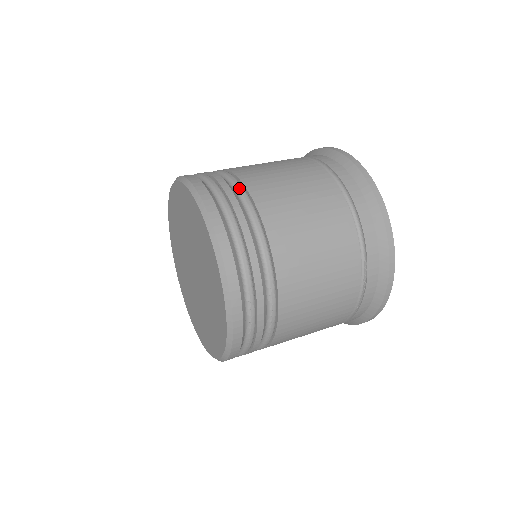
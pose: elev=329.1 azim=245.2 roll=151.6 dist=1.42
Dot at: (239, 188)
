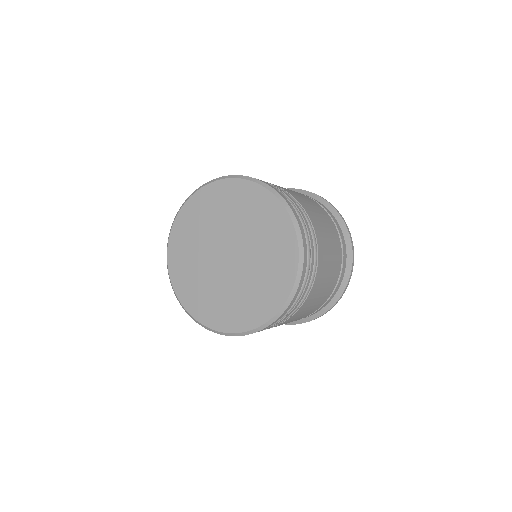
Dot at: occluded
